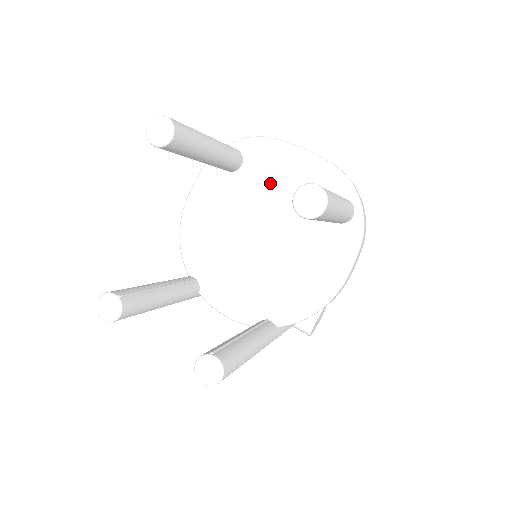
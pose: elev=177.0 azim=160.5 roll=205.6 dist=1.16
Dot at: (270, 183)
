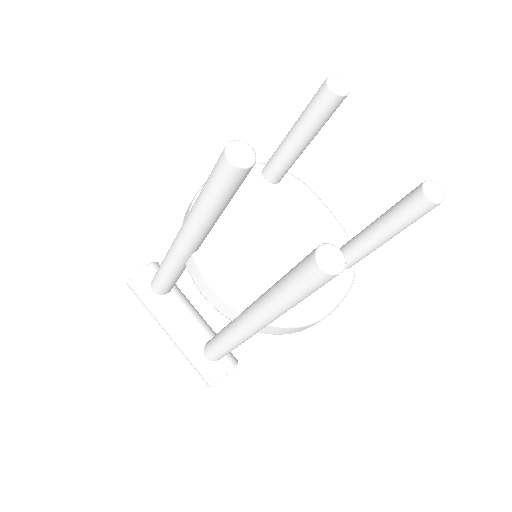
Dot at: (296, 209)
